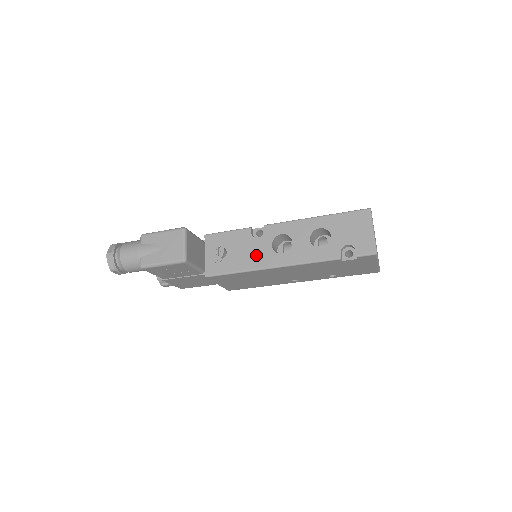
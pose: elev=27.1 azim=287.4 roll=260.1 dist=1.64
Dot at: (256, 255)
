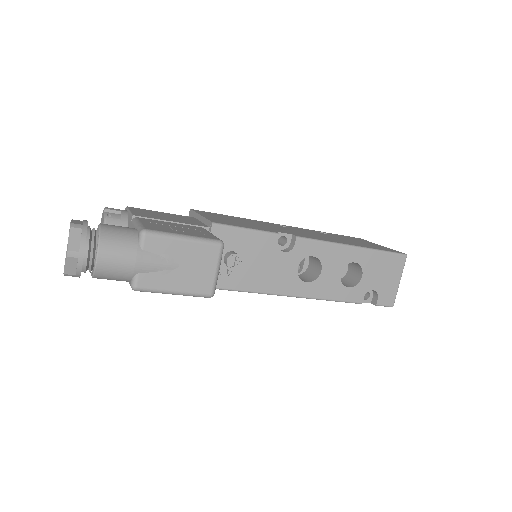
Dot at: (276, 275)
